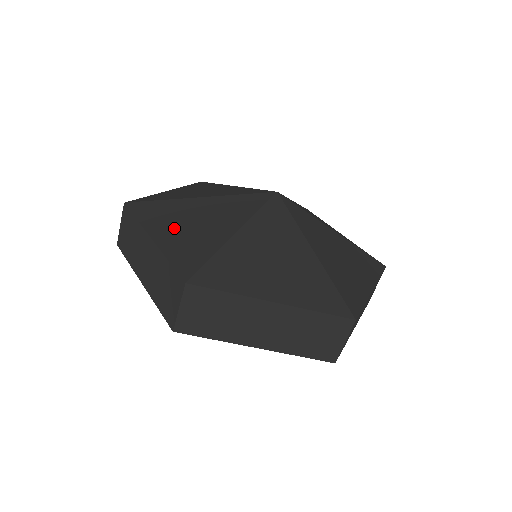
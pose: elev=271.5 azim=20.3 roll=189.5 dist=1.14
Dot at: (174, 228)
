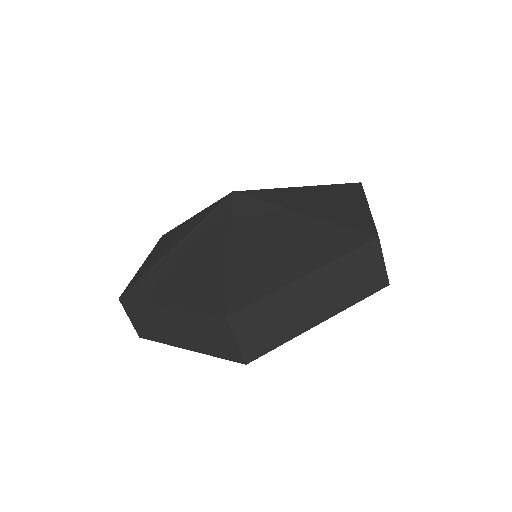
Dot at: (177, 284)
